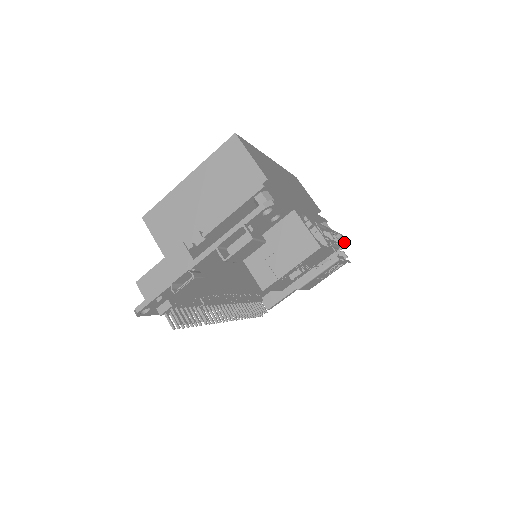
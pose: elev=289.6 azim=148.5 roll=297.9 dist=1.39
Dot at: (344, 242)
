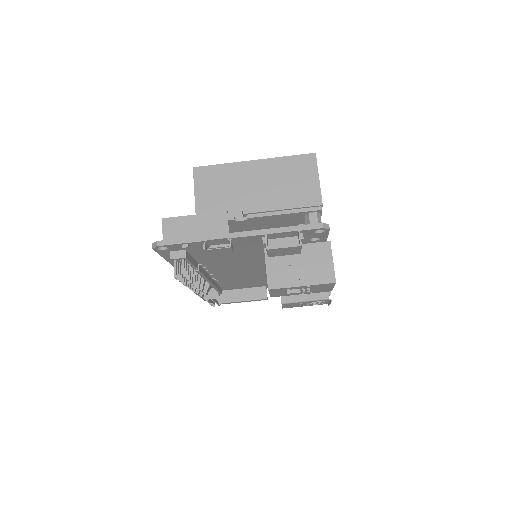
Dot at: occluded
